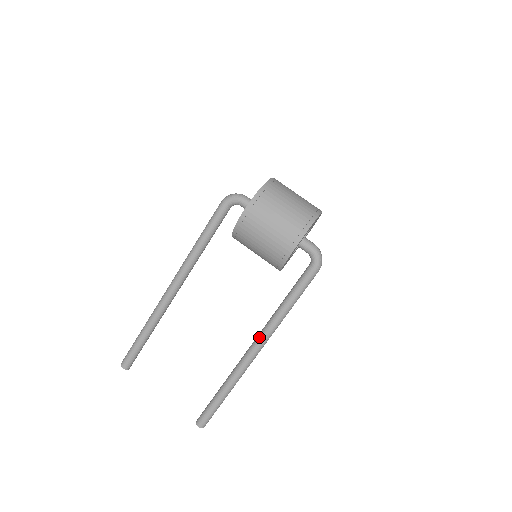
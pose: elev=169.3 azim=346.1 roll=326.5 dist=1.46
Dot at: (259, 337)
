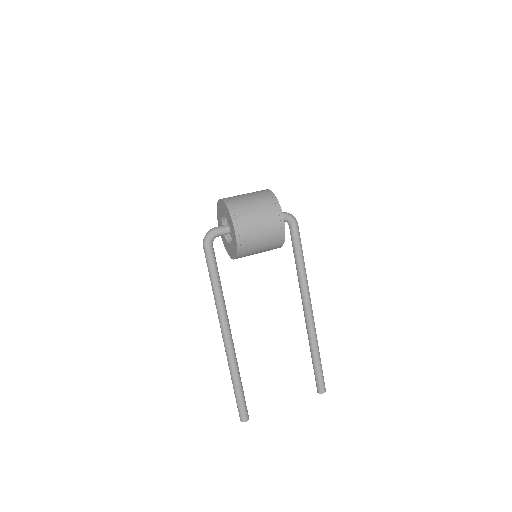
Dot at: (304, 299)
